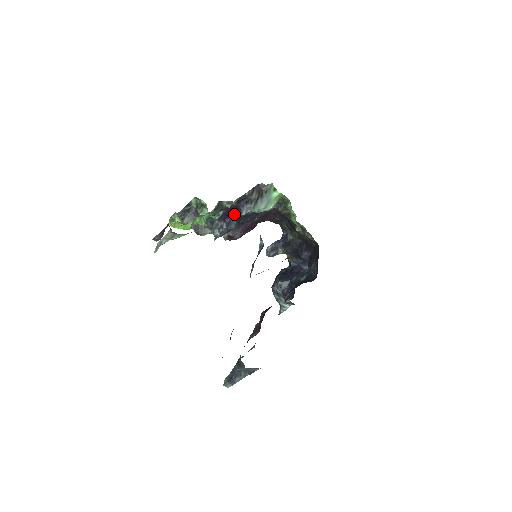
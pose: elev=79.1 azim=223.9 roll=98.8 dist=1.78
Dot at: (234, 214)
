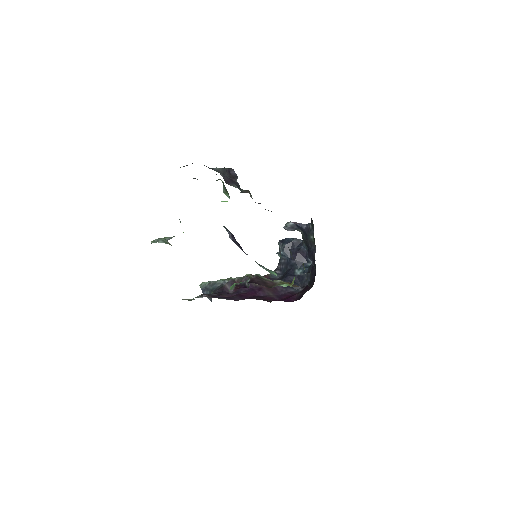
Dot at: (239, 246)
